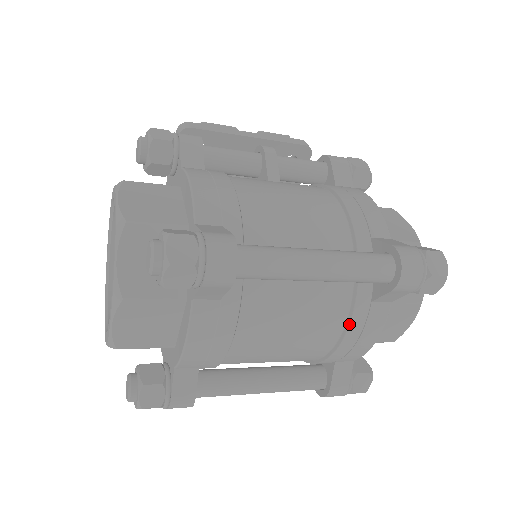
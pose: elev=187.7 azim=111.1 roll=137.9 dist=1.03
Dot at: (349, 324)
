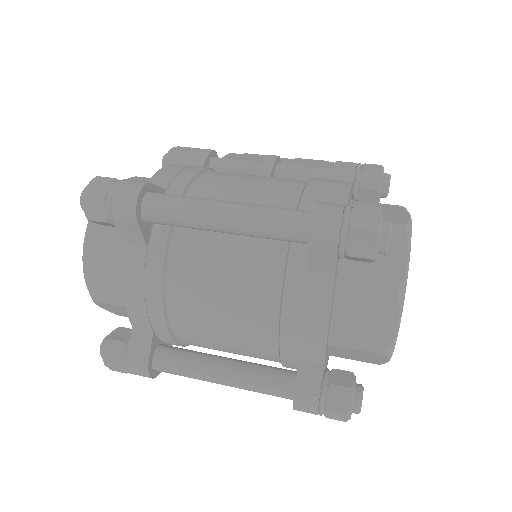
Dot at: (283, 295)
